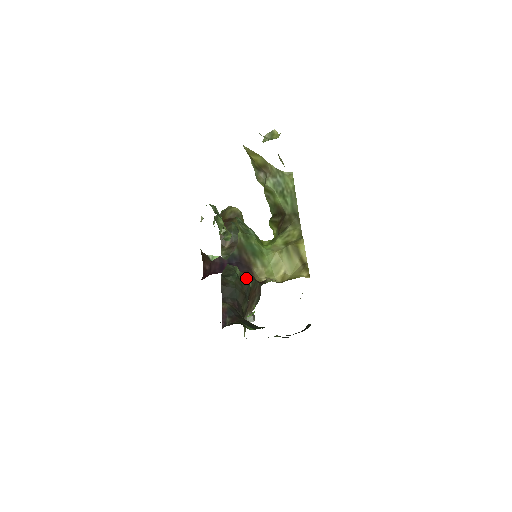
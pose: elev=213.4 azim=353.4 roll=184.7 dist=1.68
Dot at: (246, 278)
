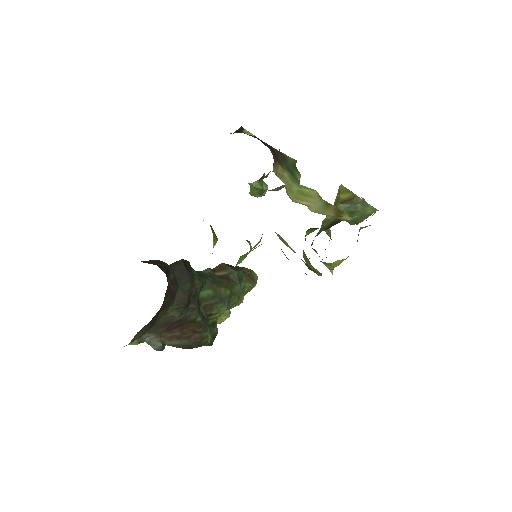
Dot at: (202, 311)
